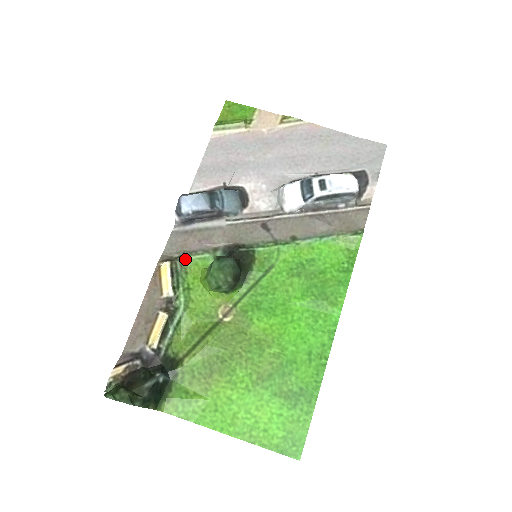
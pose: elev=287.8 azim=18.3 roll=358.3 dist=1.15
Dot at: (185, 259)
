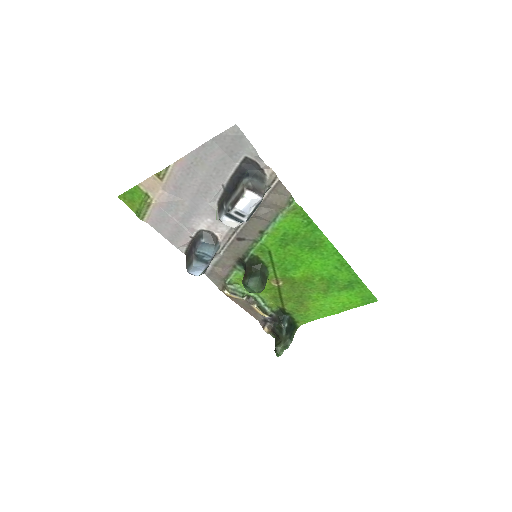
Dot at: (229, 281)
